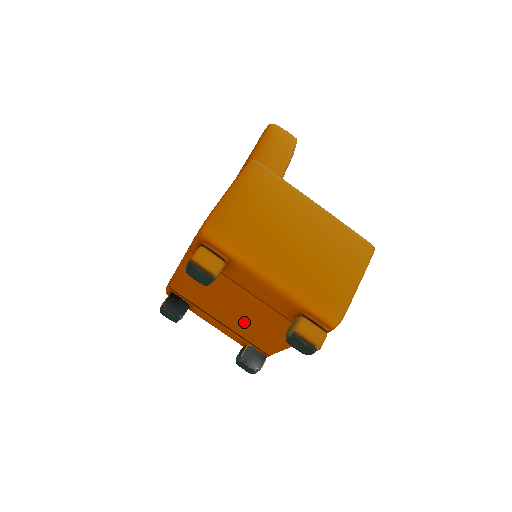
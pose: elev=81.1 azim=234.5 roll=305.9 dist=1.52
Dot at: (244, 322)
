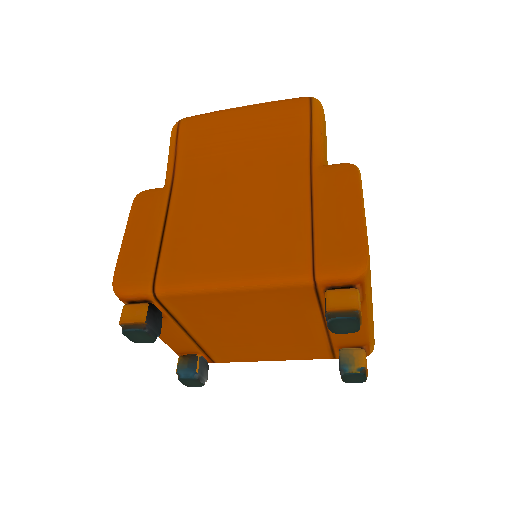
Dot at: (245, 340)
